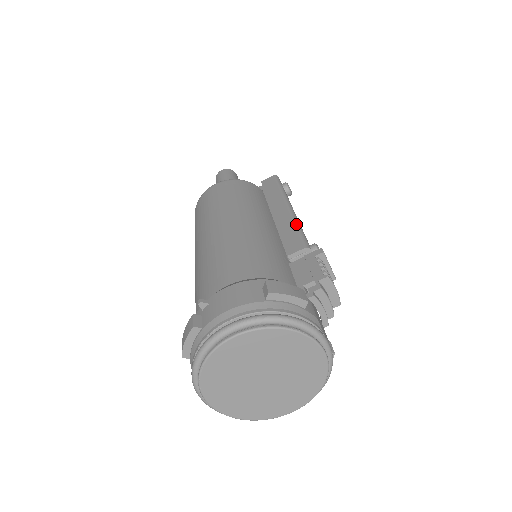
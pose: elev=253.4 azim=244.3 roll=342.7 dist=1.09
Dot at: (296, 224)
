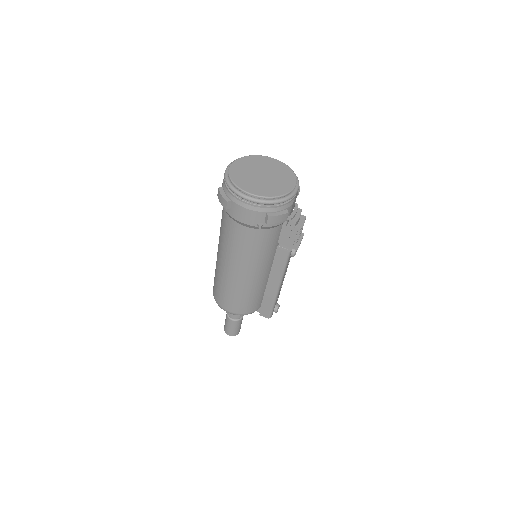
Dot at: occluded
